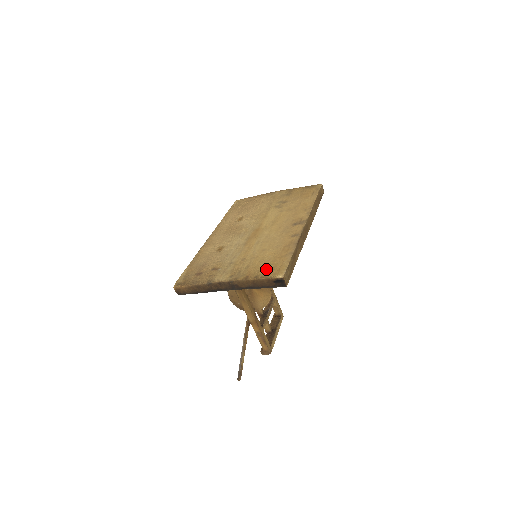
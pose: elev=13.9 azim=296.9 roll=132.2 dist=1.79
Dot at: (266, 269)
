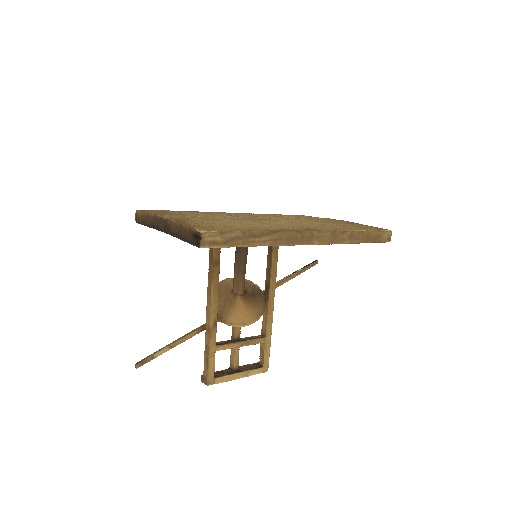
Dot at: (205, 225)
